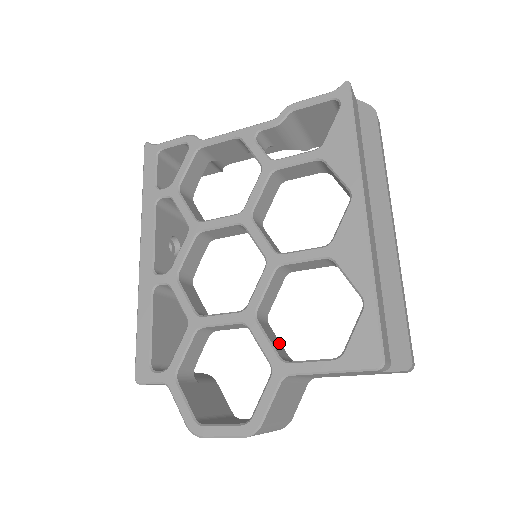
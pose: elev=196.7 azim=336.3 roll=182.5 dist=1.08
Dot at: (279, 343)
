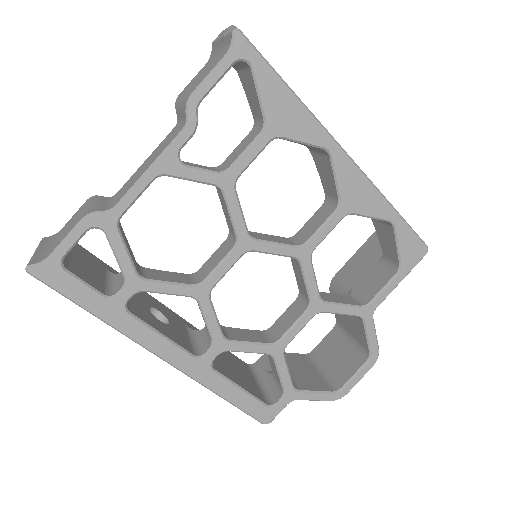
Dot at: (336, 295)
